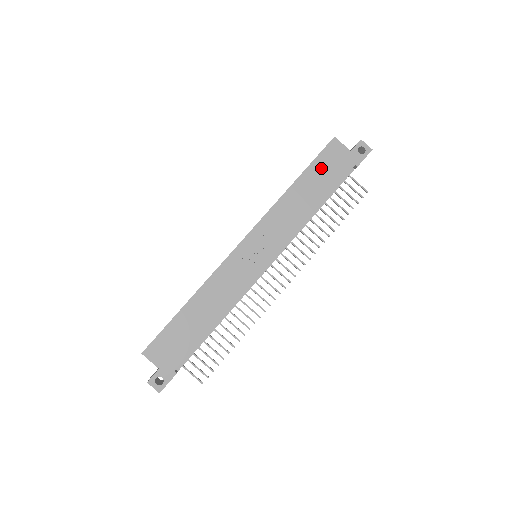
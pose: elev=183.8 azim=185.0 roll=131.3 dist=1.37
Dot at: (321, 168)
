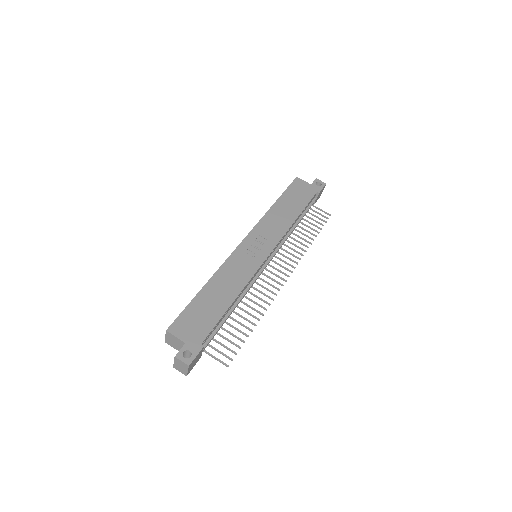
Dot at: (293, 194)
